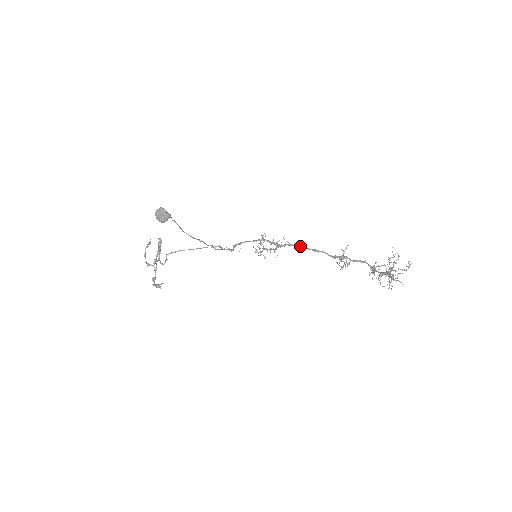
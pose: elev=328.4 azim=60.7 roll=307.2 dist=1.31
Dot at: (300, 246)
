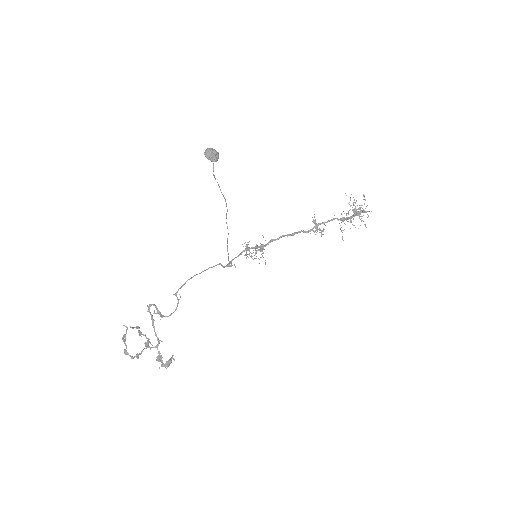
Dot at: (280, 237)
